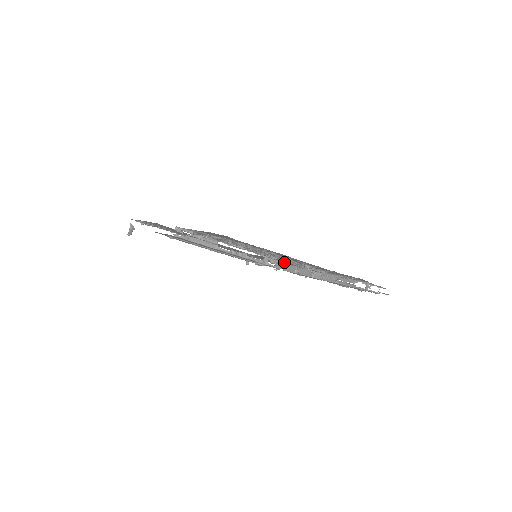
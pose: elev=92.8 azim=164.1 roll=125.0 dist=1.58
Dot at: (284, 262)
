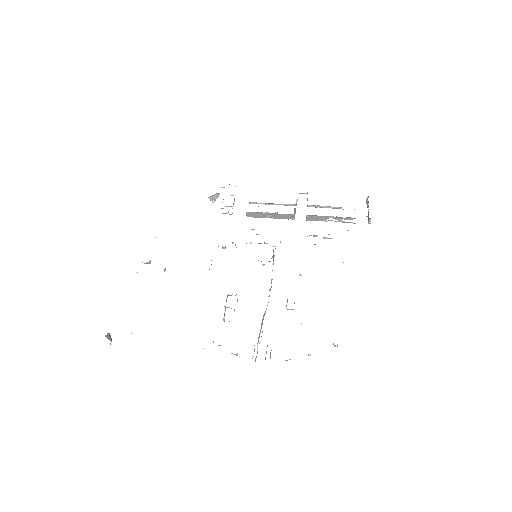
Dot at: occluded
